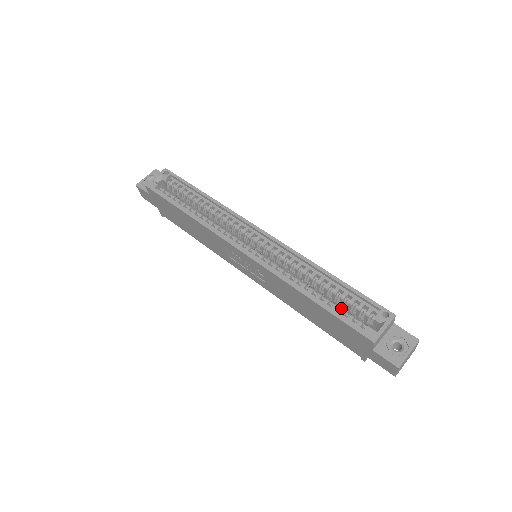
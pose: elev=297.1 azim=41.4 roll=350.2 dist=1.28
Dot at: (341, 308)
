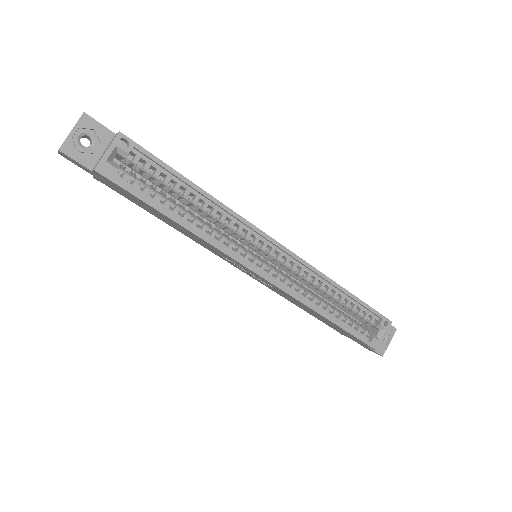
Dot at: (351, 320)
